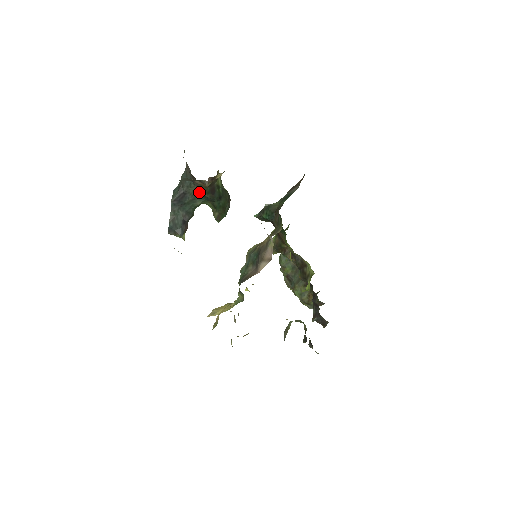
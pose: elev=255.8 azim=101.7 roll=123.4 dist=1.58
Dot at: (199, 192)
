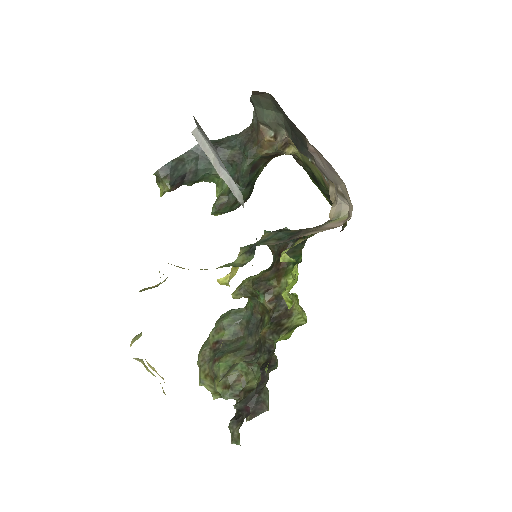
Dot at: (238, 159)
